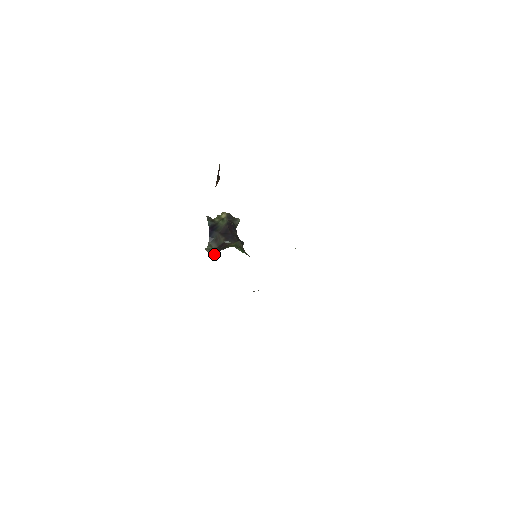
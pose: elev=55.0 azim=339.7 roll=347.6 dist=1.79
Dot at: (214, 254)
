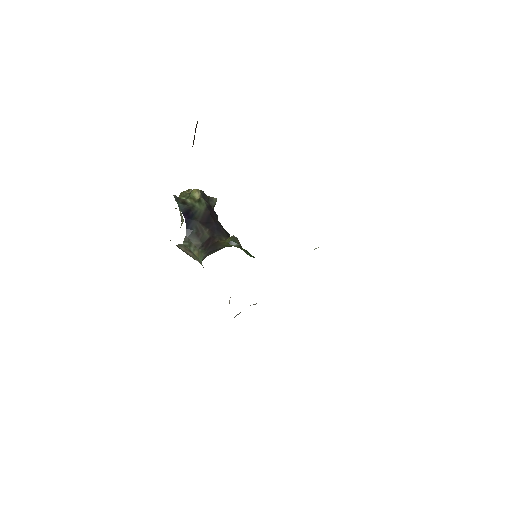
Dot at: (196, 254)
